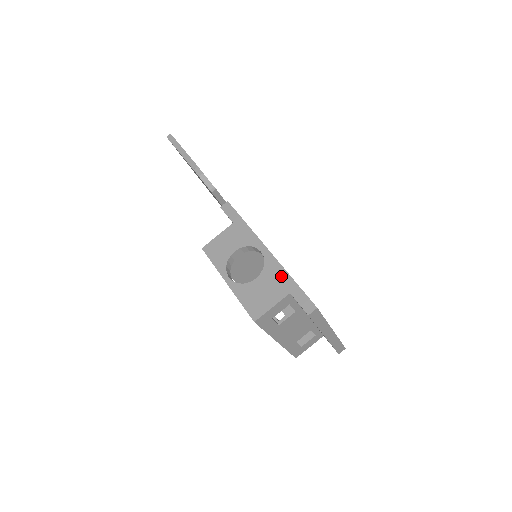
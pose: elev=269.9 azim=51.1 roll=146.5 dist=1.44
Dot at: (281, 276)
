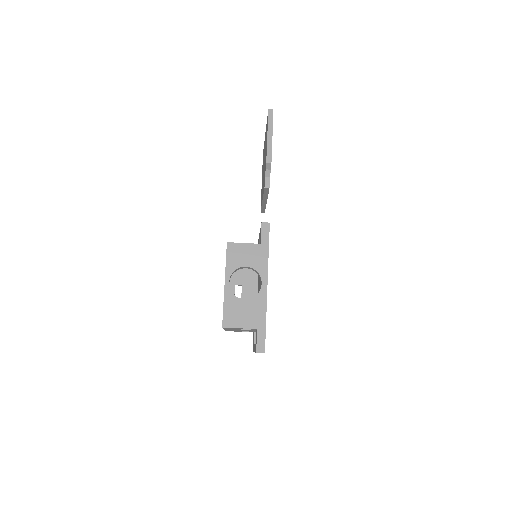
Dot at: (261, 313)
